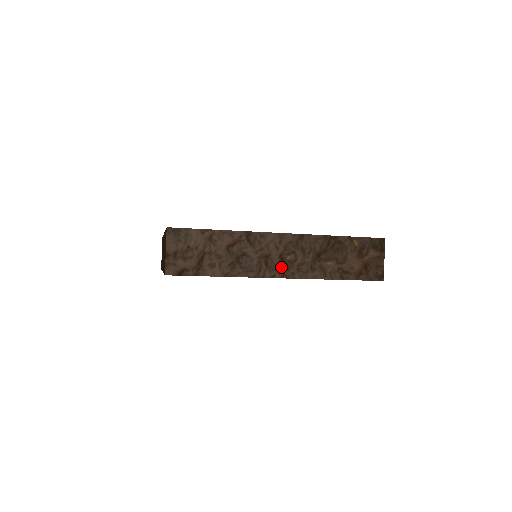
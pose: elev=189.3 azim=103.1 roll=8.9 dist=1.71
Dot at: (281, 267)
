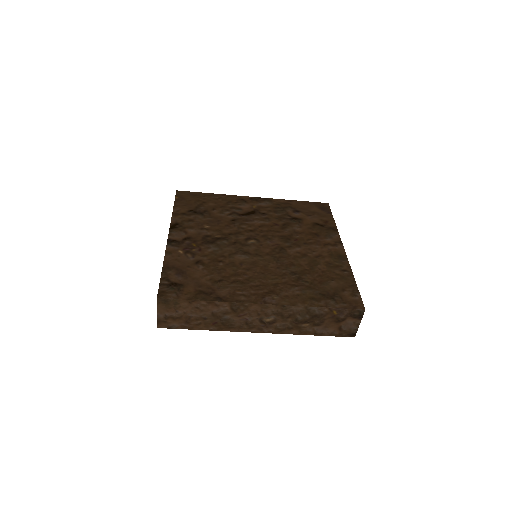
Dot at: (260, 326)
